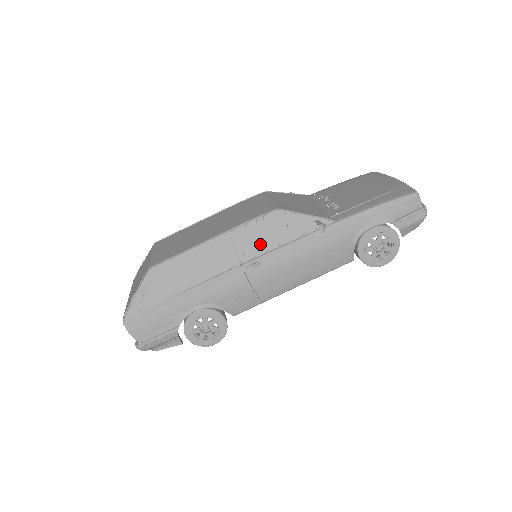
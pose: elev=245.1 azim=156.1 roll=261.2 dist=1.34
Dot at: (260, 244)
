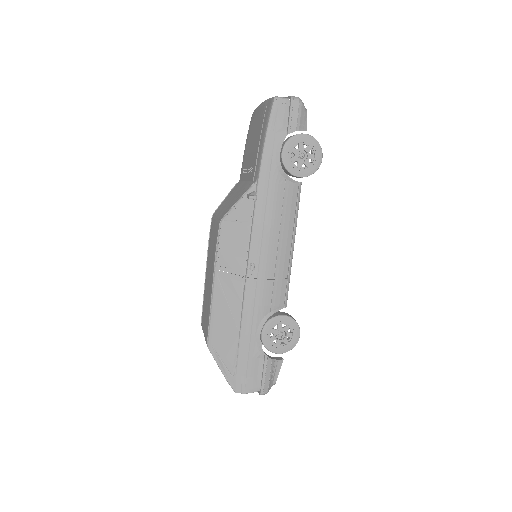
Dot at: (239, 252)
